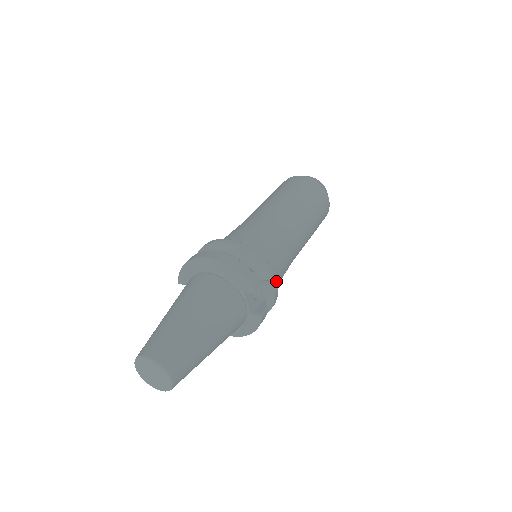
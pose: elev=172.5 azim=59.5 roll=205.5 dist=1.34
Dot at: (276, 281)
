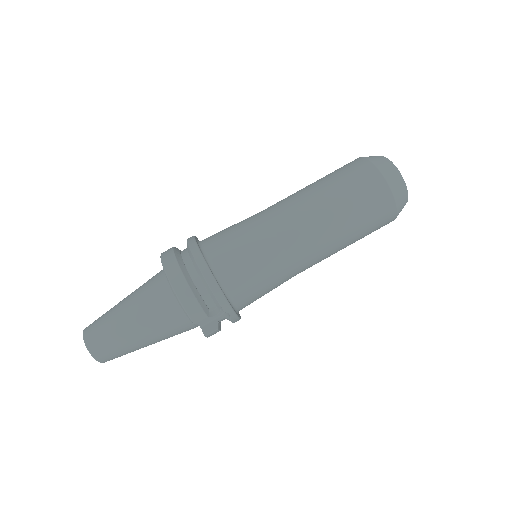
Dot at: (233, 312)
